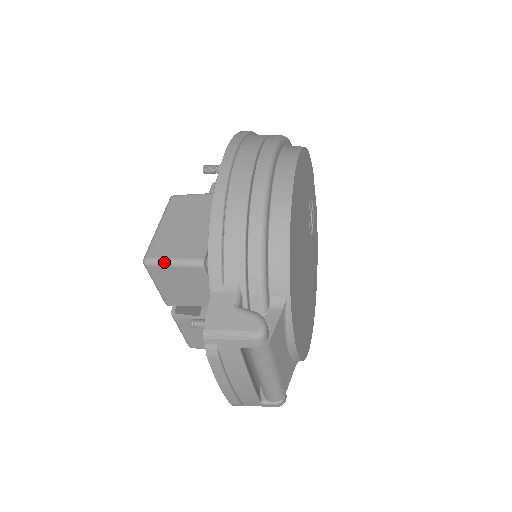
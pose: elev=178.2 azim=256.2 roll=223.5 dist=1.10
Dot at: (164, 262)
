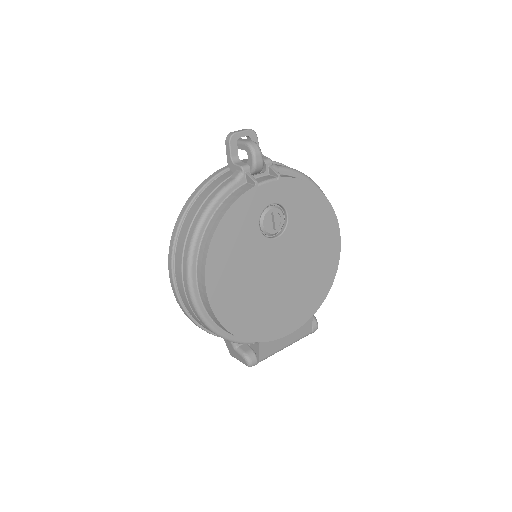
Dot at: occluded
